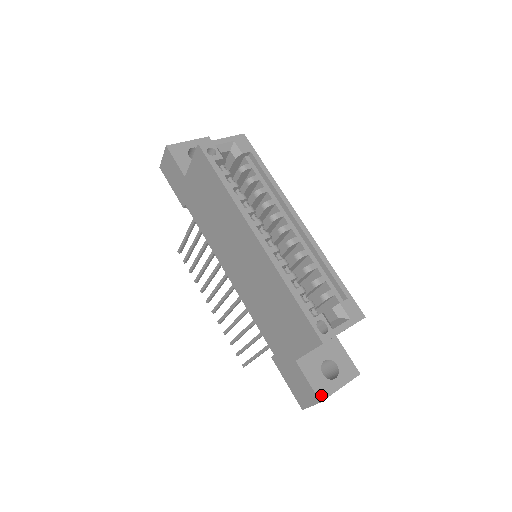
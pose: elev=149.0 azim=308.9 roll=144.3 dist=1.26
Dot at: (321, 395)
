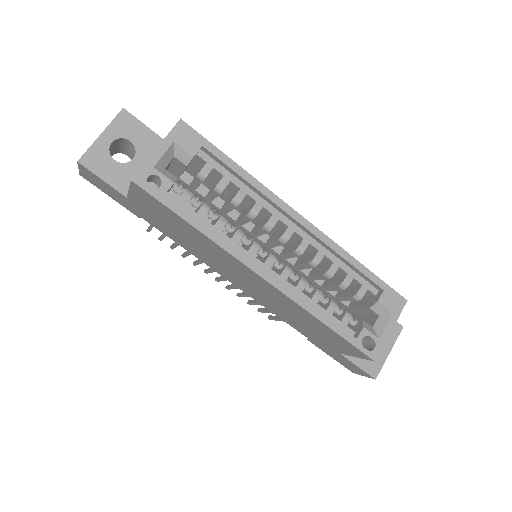
Dot at: (374, 372)
